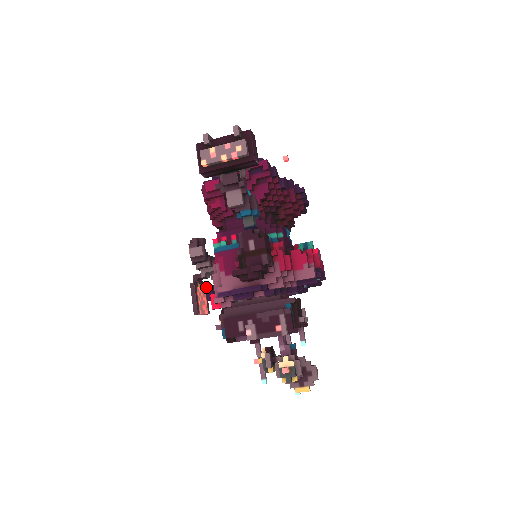
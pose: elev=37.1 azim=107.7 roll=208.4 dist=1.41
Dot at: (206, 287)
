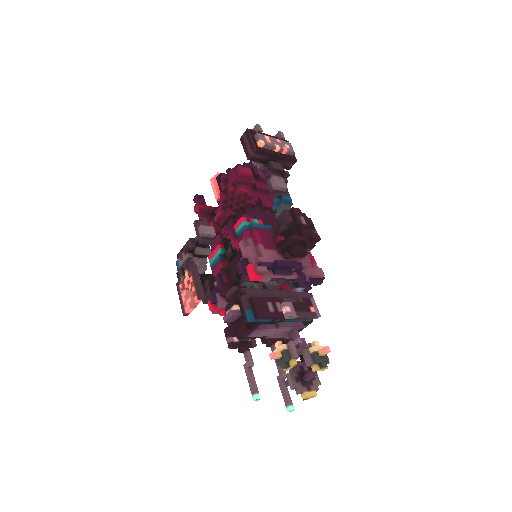
Dot at: occluded
